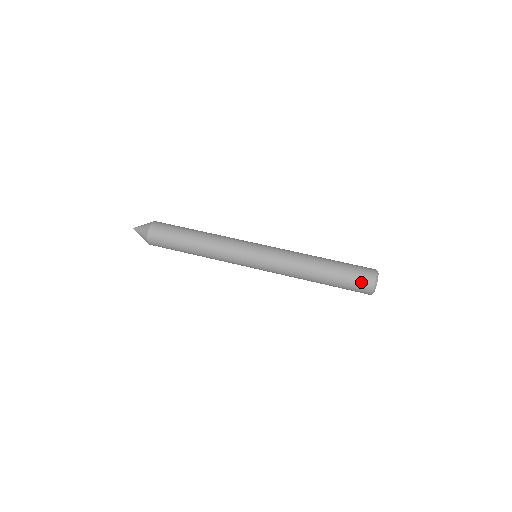
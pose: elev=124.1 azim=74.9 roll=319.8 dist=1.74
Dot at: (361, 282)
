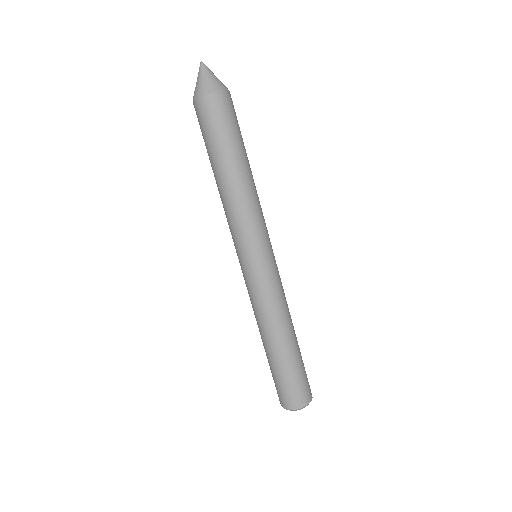
Dot at: (294, 394)
